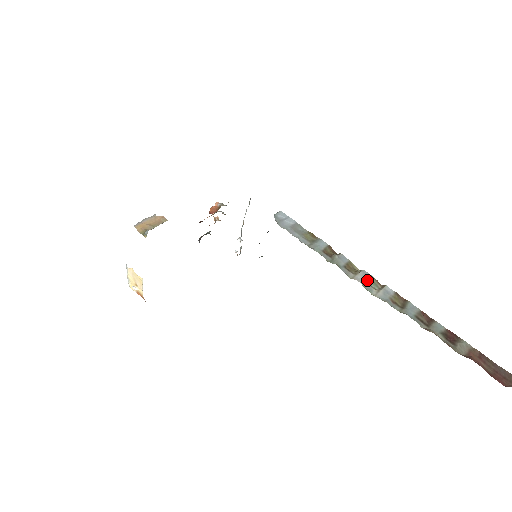
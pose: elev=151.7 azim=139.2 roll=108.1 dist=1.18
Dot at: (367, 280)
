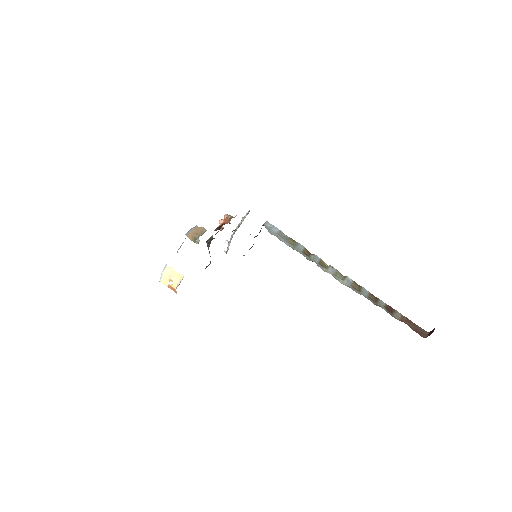
Dot at: (335, 273)
